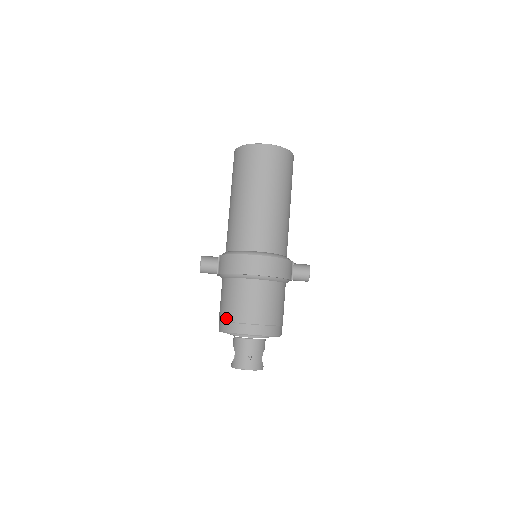
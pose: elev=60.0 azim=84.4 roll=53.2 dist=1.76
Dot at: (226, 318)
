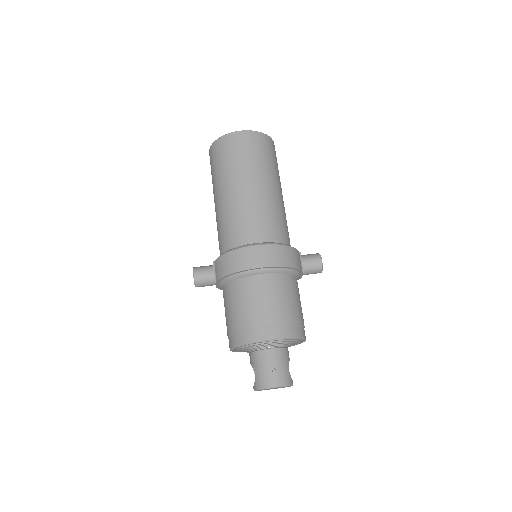
Dot at: (235, 328)
